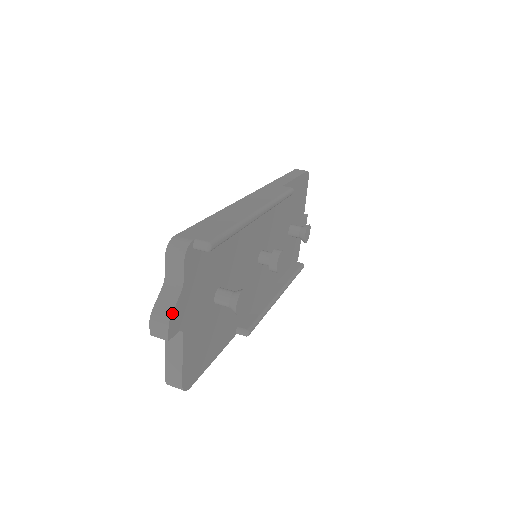
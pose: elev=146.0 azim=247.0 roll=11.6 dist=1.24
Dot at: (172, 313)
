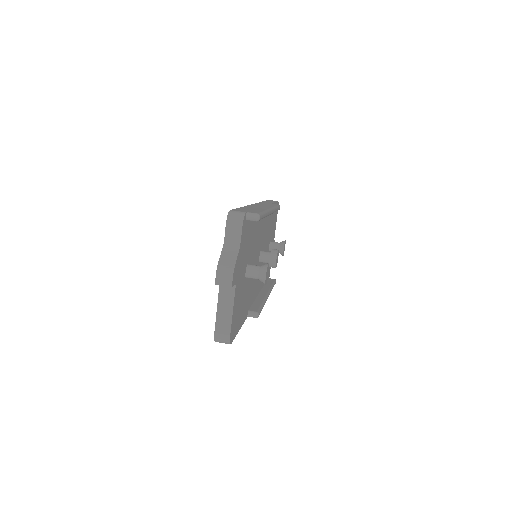
Dot at: (235, 265)
